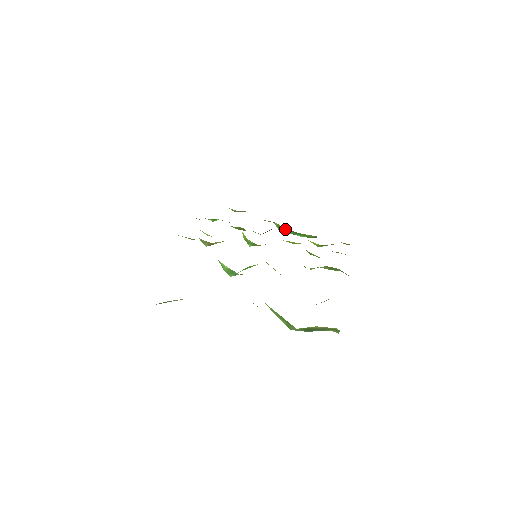
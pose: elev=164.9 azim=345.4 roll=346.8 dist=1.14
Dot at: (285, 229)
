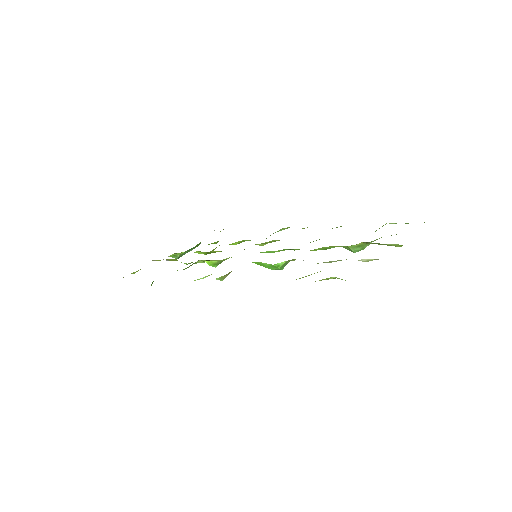
Dot at: (183, 253)
